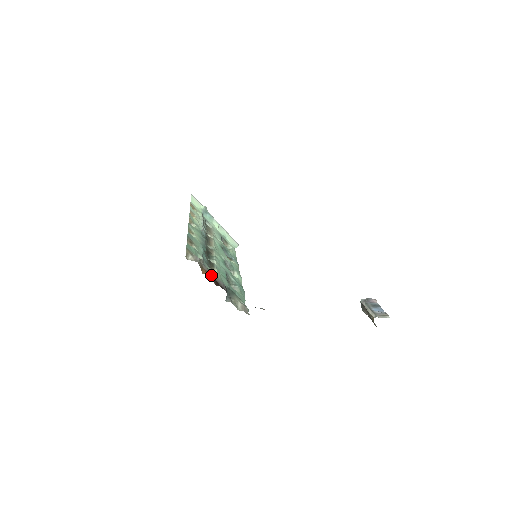
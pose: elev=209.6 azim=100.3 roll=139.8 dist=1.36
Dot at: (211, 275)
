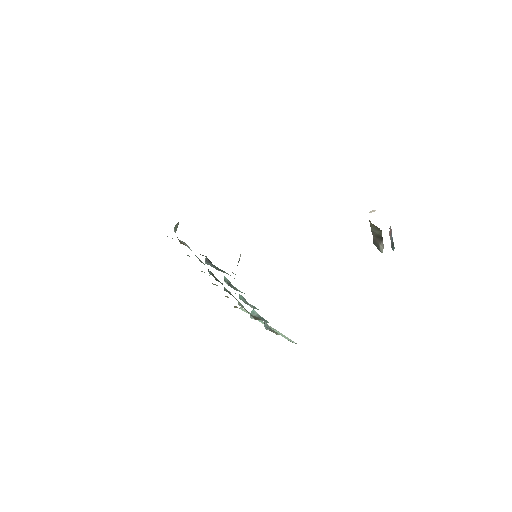
Dot at: occluded
